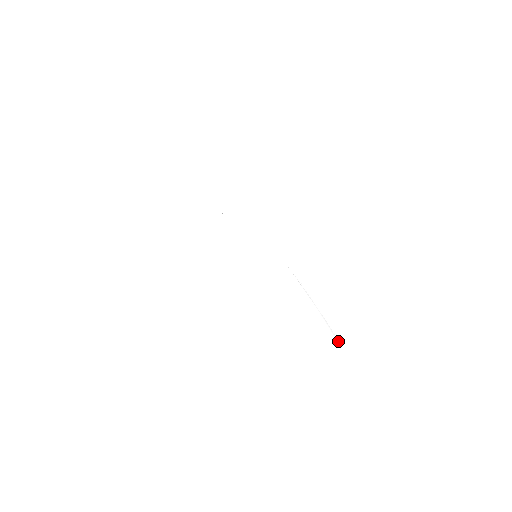
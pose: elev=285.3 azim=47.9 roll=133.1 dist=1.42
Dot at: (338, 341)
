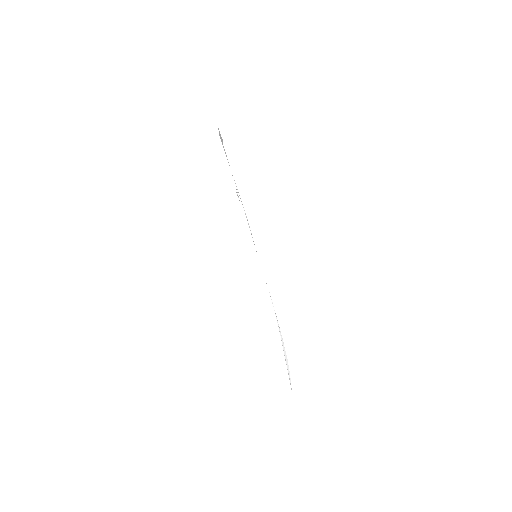
Dot at: occluded
